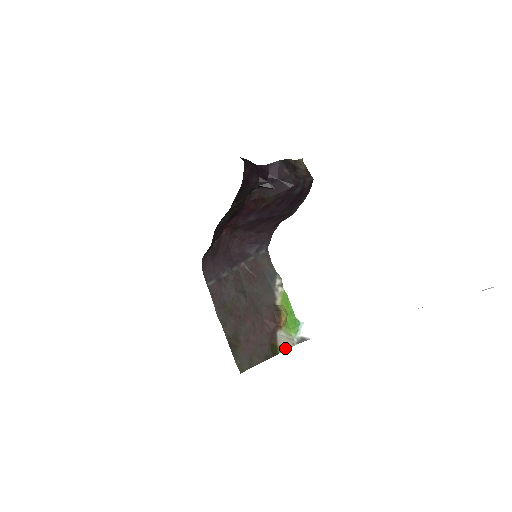
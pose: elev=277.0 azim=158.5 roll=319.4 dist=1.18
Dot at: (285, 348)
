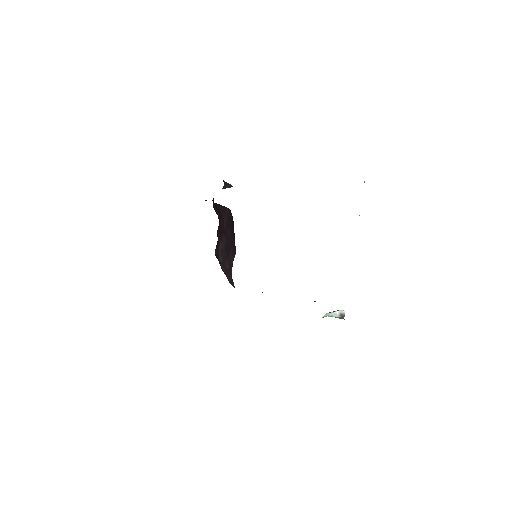
Dot at: occluded
